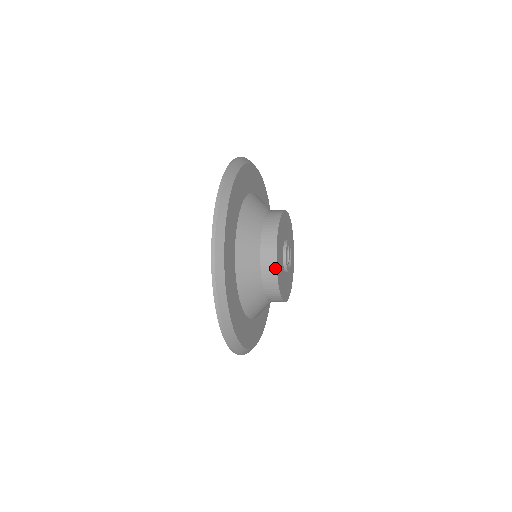
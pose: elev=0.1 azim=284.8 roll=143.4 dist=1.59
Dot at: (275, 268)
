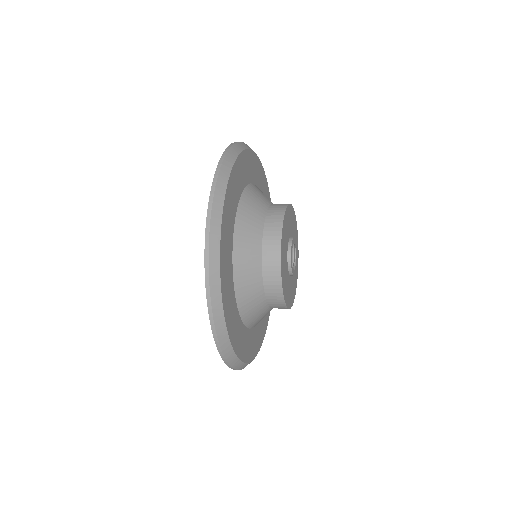
Dot at: (281, 224)
